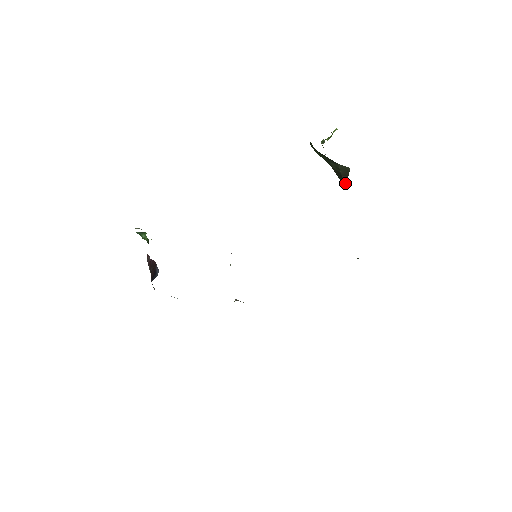
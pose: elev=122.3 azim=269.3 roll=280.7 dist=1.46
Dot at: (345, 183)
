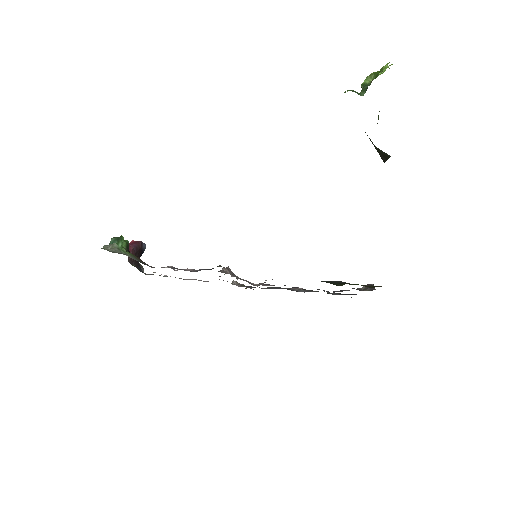
Dot at: occluded
